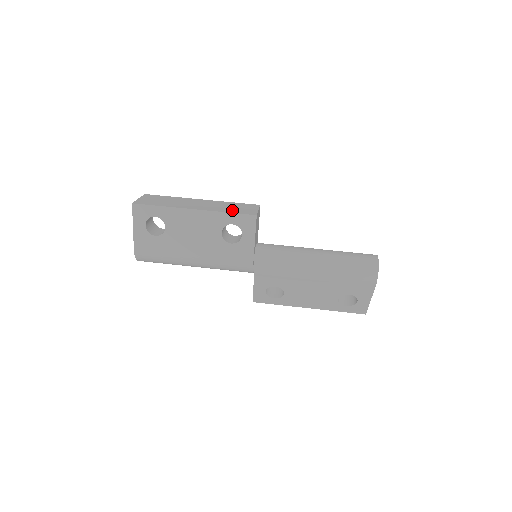
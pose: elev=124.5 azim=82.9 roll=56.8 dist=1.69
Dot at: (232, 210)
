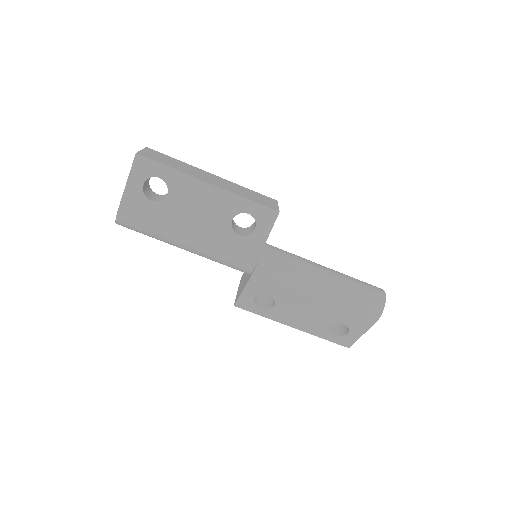
Dot at: (252, 197)
